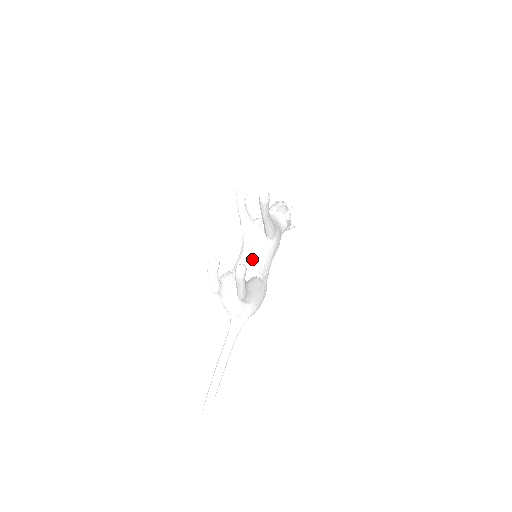
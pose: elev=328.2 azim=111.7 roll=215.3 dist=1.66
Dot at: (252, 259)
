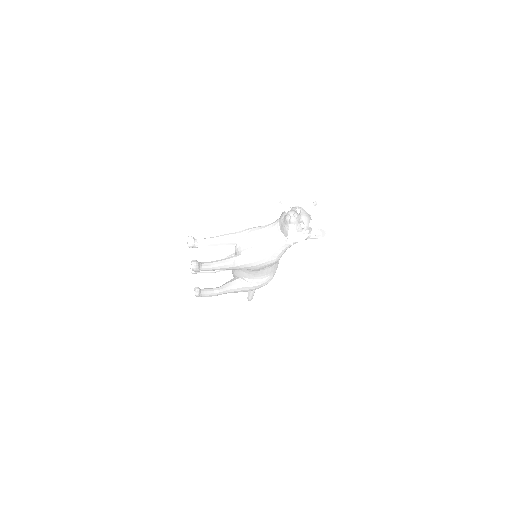
Dot at: occluded
